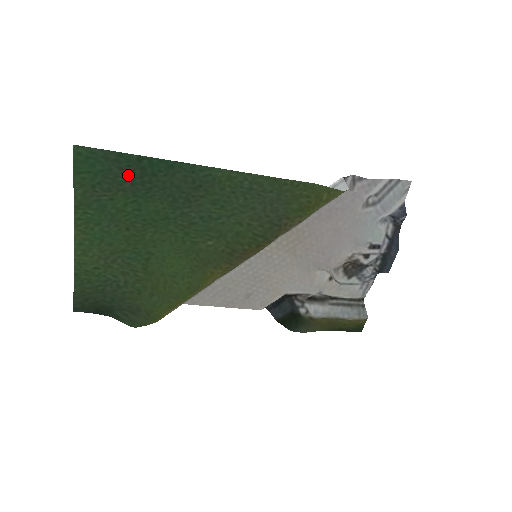
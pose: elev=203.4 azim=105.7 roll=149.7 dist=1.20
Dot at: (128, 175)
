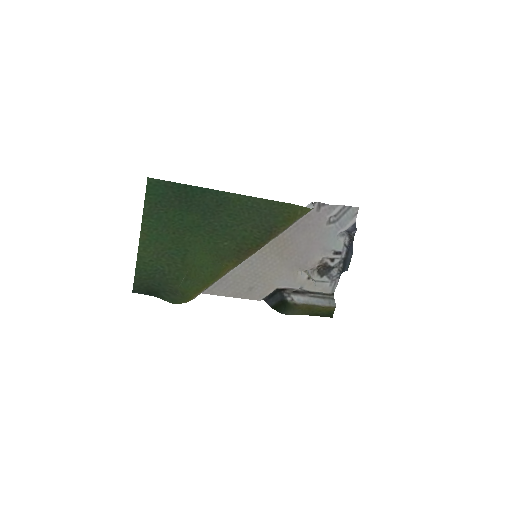
Dot at: (178, 197)
